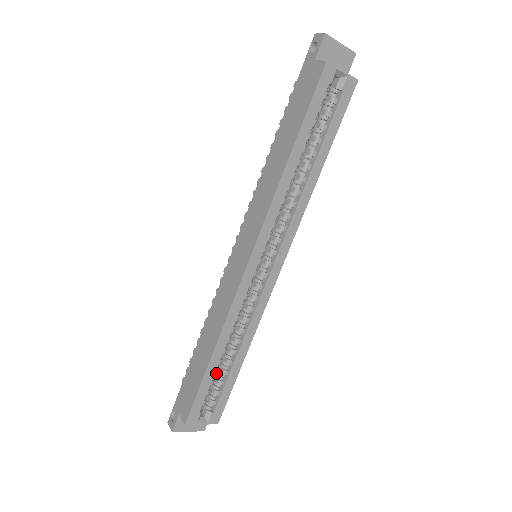
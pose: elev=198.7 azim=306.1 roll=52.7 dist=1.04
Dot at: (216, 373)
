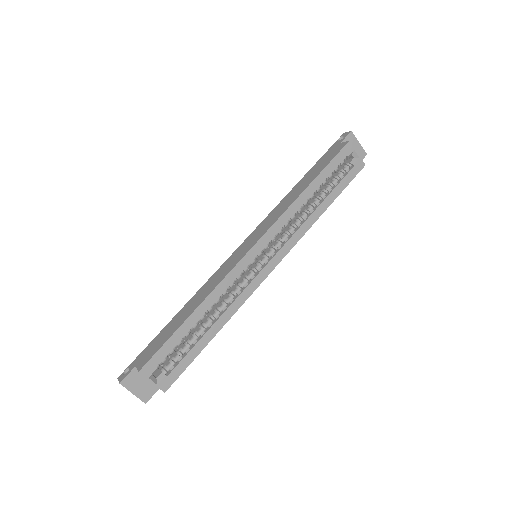
Dot at: (187, 336)
